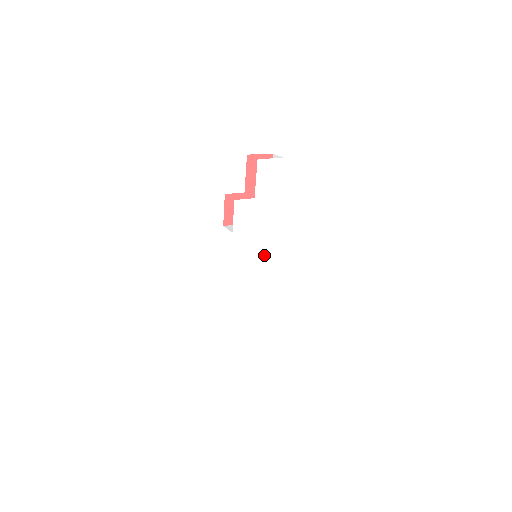
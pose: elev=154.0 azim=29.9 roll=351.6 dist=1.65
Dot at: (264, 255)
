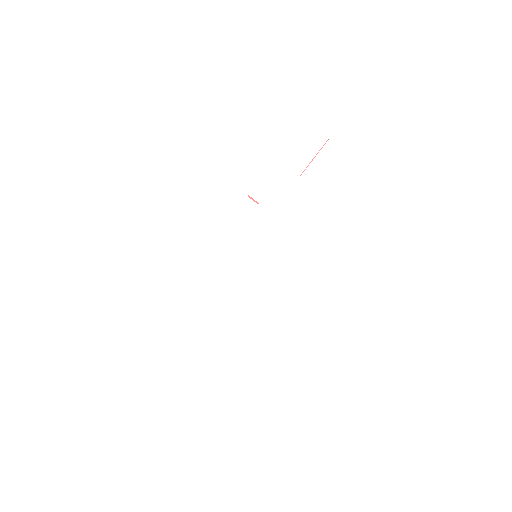
Dot at: (265, 260)
